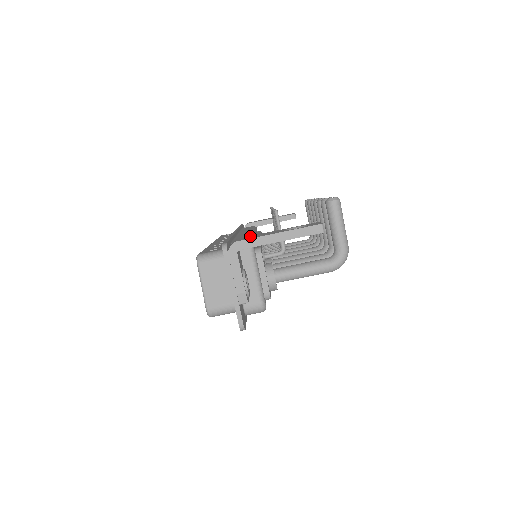
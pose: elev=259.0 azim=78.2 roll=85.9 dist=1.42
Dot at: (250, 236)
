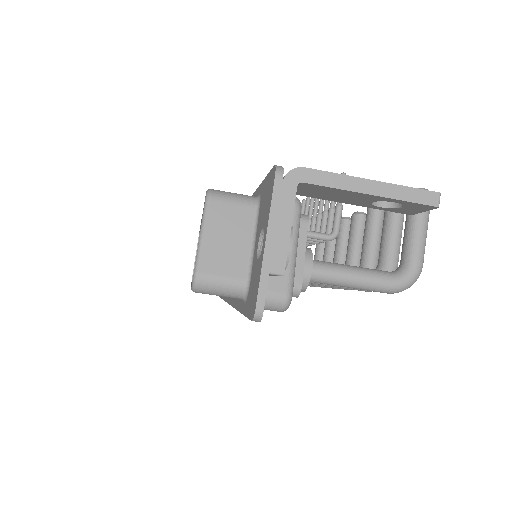
Dot at: occluded
